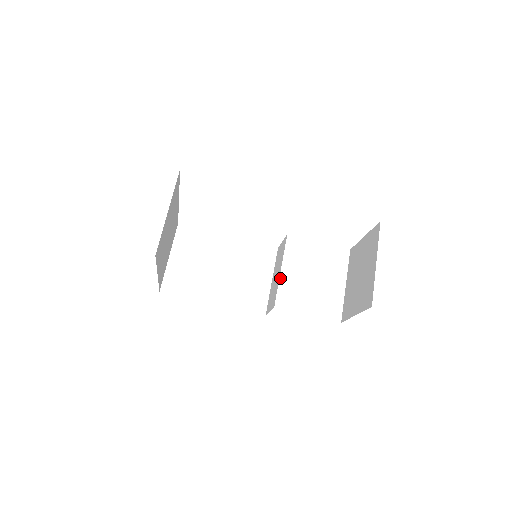
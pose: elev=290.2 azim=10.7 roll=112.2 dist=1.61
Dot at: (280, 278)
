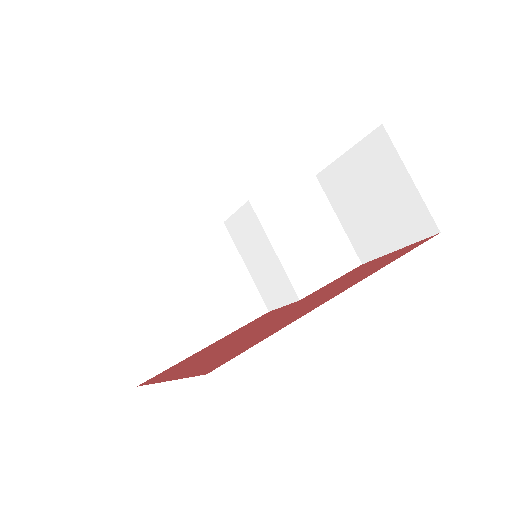
Dot at: (280, 261)
